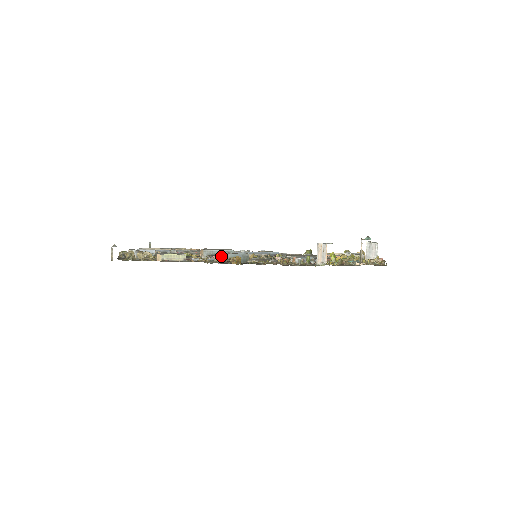
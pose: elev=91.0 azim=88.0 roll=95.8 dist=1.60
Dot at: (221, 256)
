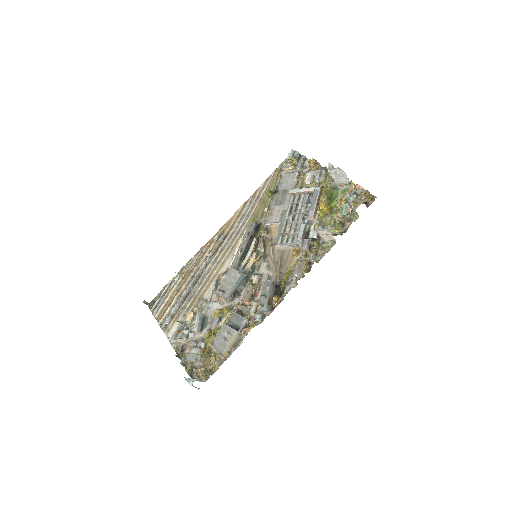
Dot at: (263, 310)
